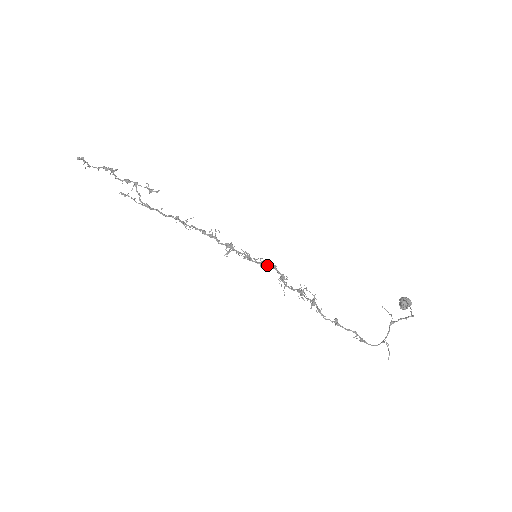
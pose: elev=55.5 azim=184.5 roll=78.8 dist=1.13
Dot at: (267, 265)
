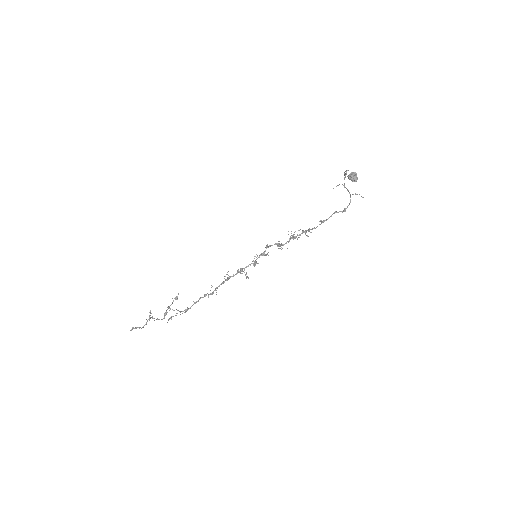
Dot at: (265, 251)
